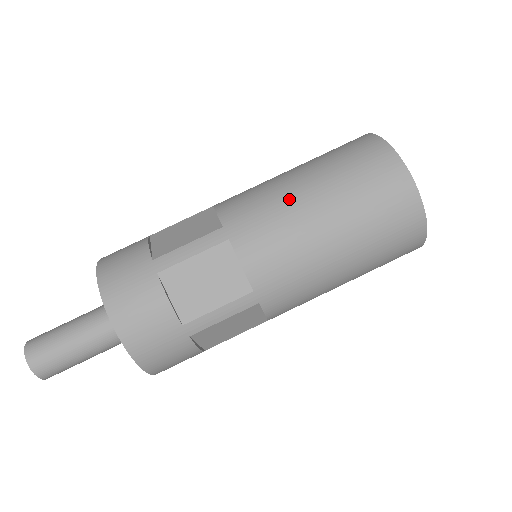
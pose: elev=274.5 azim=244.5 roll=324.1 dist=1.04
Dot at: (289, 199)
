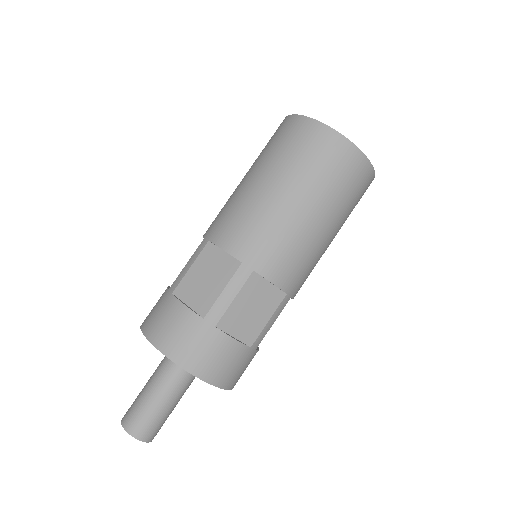
Dot at: (280, 213)
